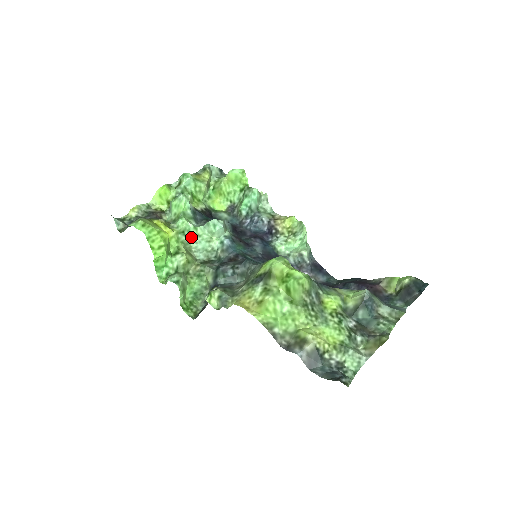
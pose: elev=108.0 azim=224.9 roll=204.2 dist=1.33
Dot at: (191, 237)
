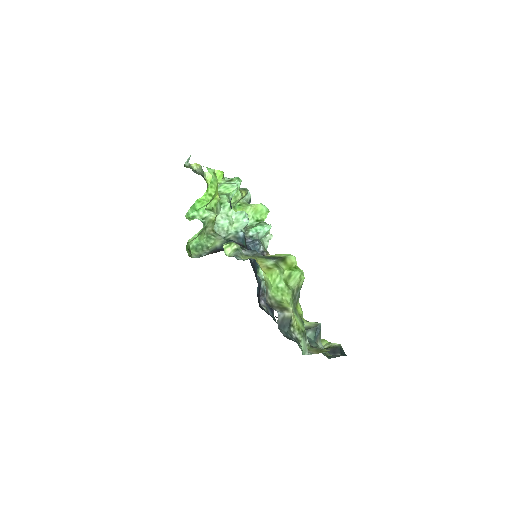
Dot at: (222, 212)
